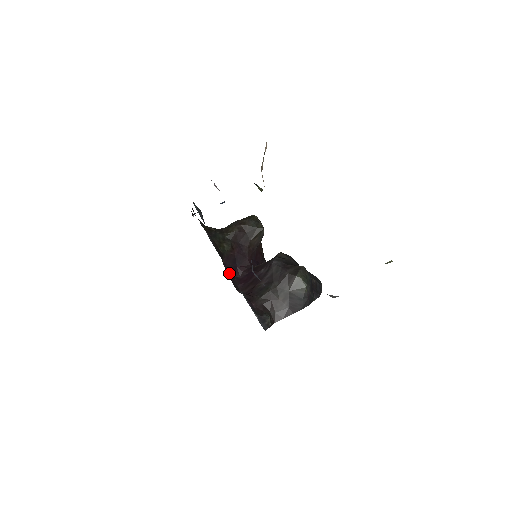
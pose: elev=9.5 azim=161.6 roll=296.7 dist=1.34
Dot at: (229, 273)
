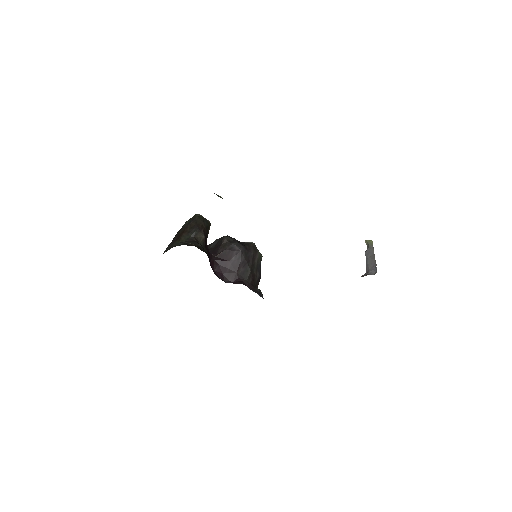
Dot at: occluded
